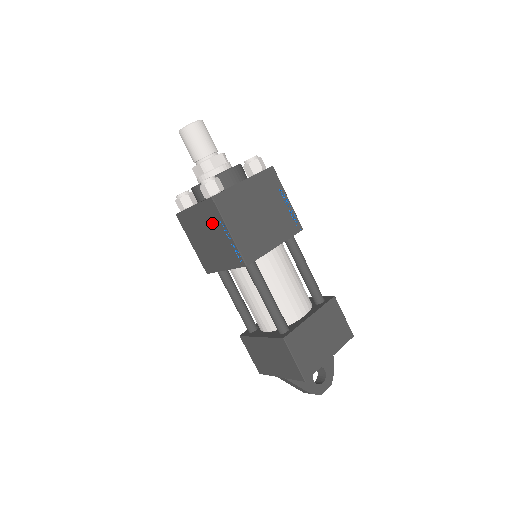
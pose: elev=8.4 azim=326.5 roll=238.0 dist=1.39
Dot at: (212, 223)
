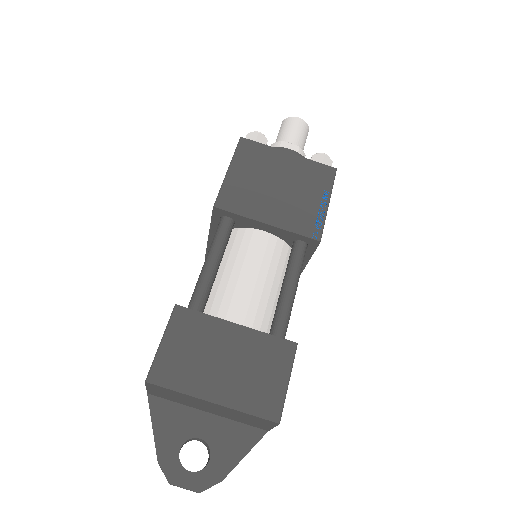
Dot at: occluded
